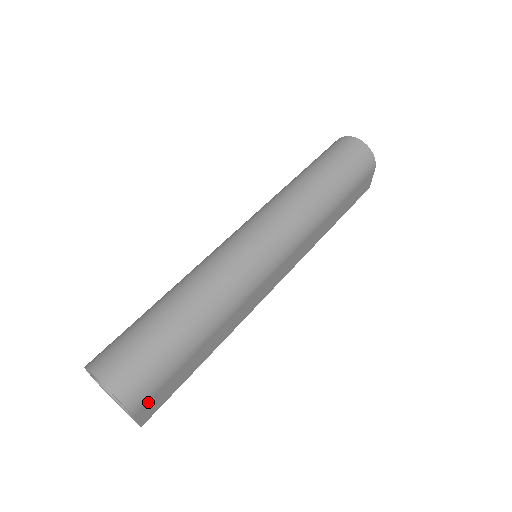
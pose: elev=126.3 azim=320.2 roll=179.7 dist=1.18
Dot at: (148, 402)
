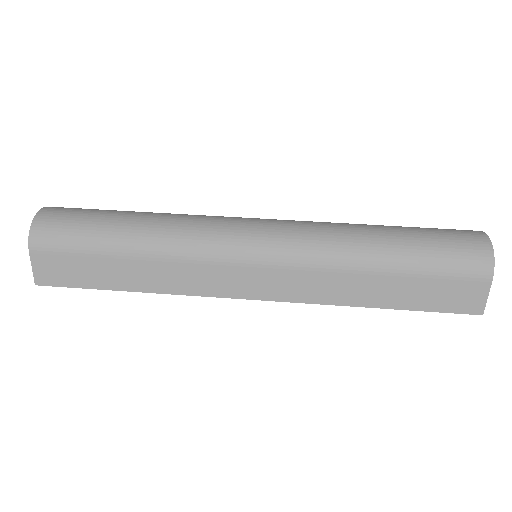
Dot at: (48, 255)
